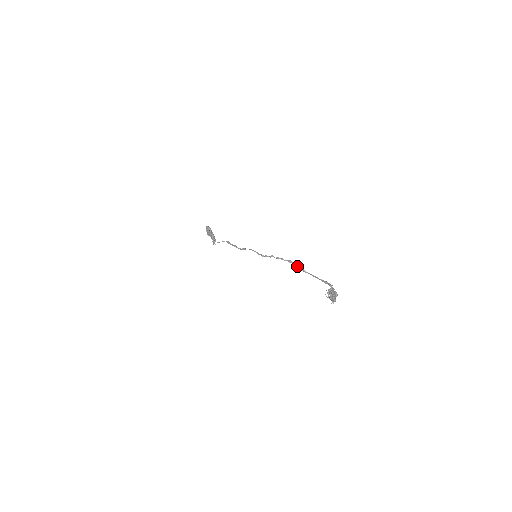
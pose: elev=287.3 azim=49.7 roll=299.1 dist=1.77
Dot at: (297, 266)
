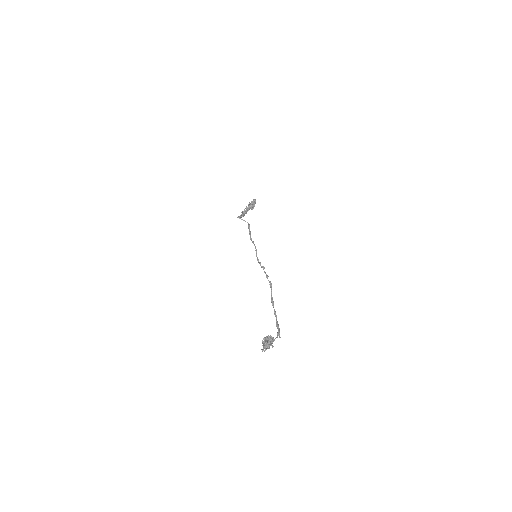
Dot at: (271, 293)
